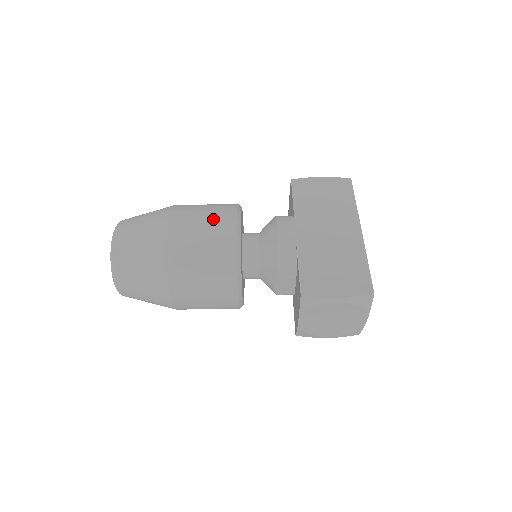
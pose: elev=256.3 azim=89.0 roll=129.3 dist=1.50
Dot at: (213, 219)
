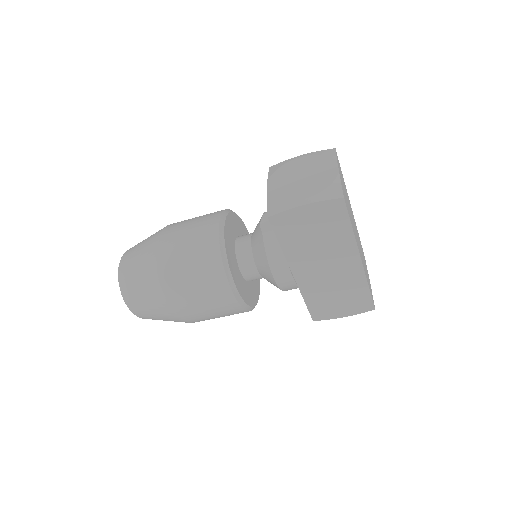
Dot at: (213, 302)
